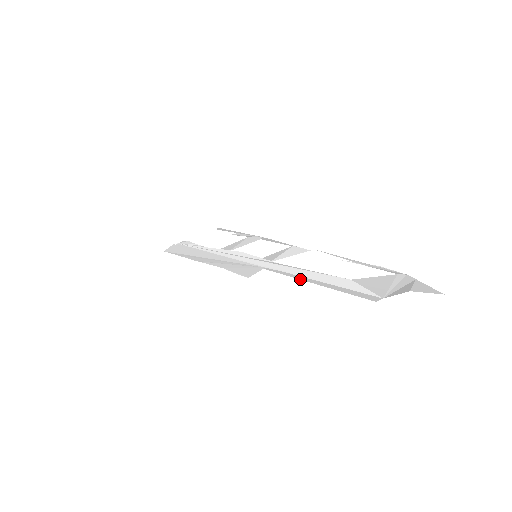
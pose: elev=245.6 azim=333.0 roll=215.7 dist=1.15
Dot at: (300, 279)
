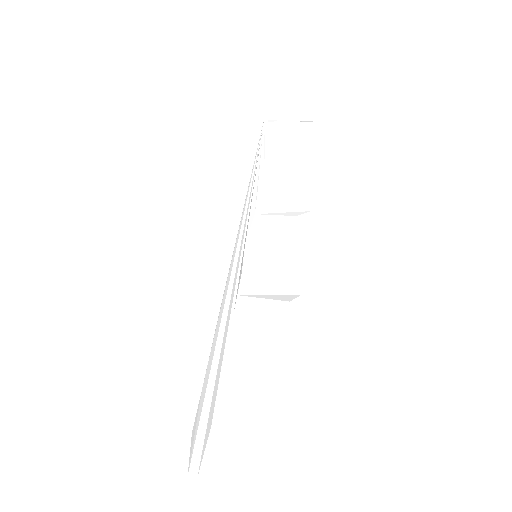
Dot at: (212, 363)
